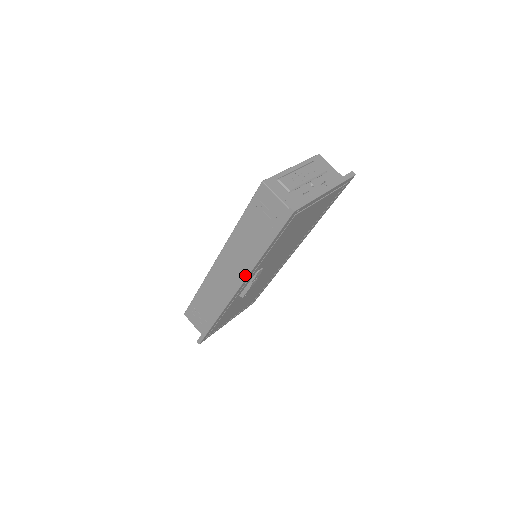
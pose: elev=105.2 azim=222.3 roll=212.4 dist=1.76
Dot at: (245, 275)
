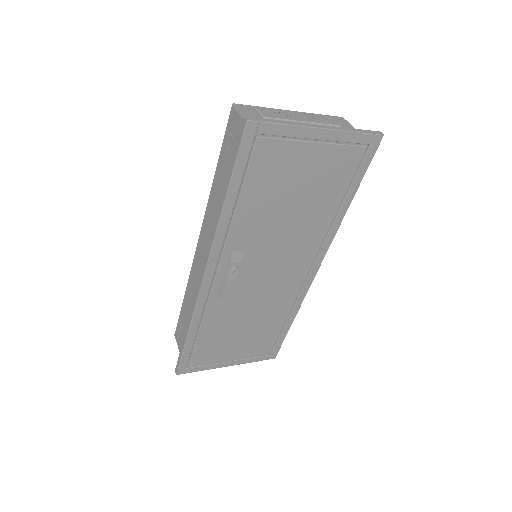
Dot at: (210, 246)
